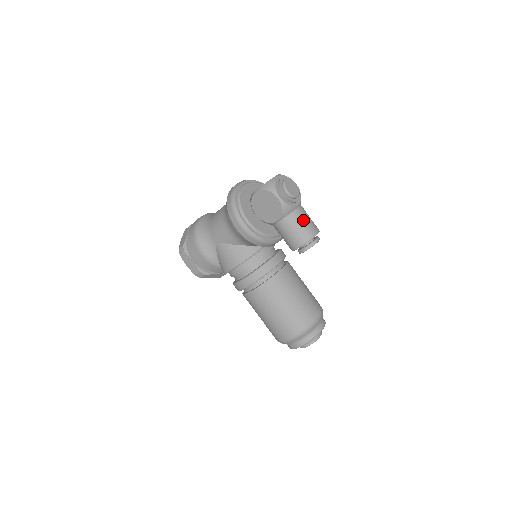
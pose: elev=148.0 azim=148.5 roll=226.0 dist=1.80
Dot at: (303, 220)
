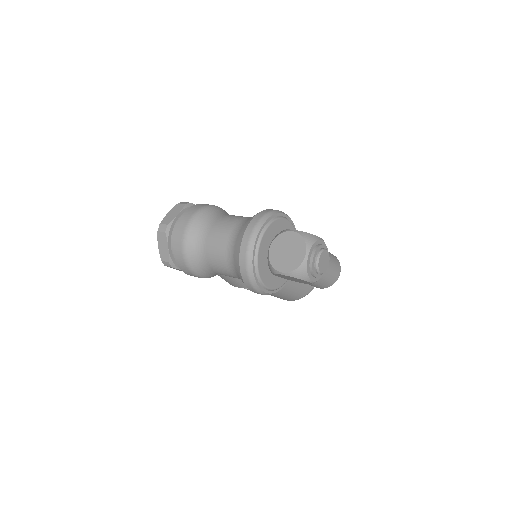
Dot at: (329, 275)
